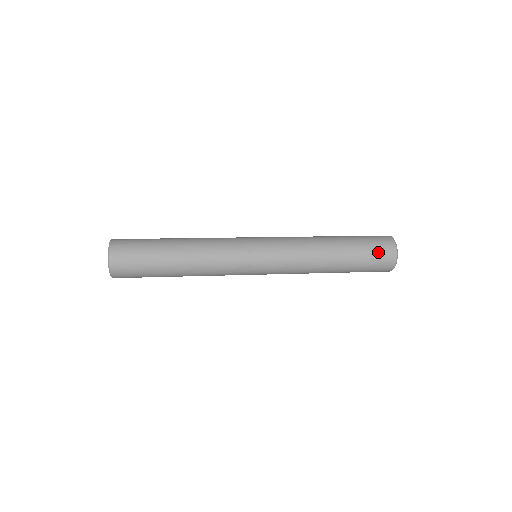
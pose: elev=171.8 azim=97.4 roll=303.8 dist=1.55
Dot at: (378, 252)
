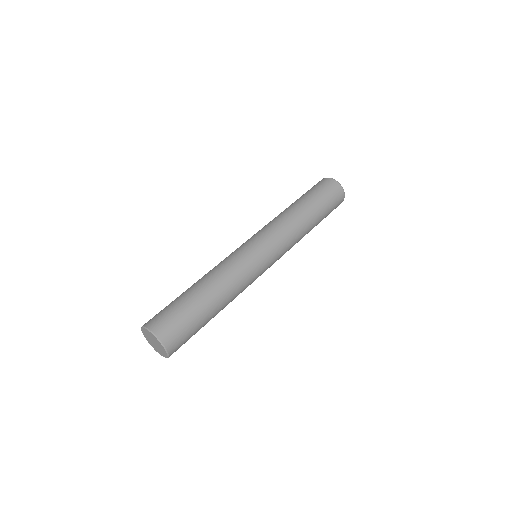
Dot at: (332, 195)
